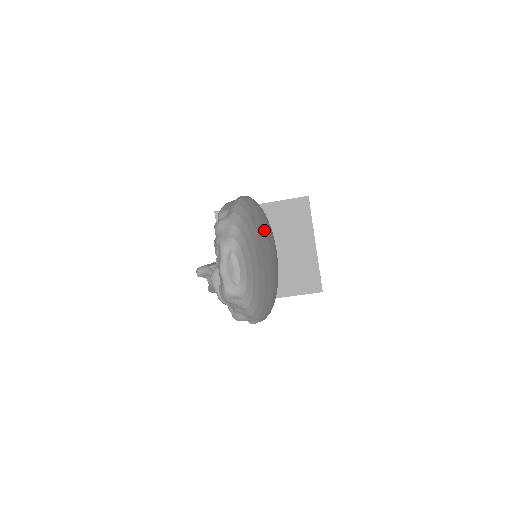
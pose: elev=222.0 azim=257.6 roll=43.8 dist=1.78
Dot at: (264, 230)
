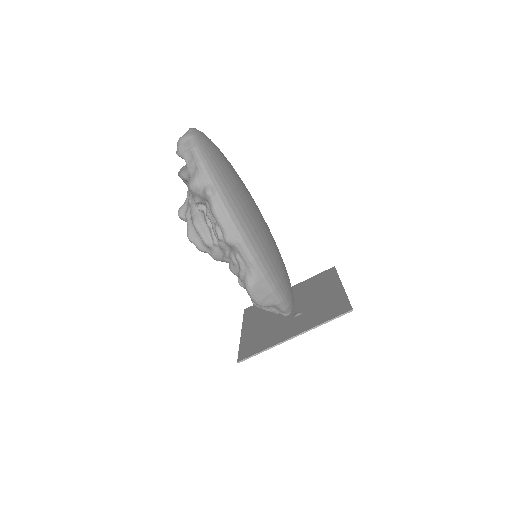
Dot at: occluded
